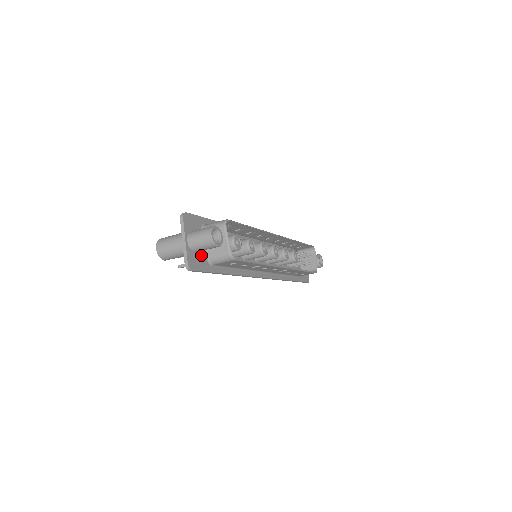
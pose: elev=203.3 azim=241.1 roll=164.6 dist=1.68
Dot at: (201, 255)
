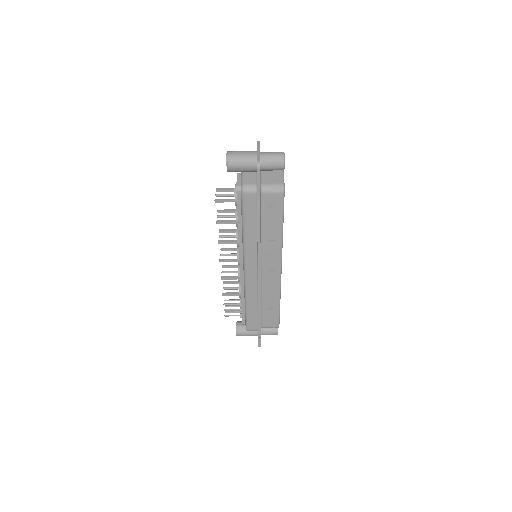
Dot at: occluded
